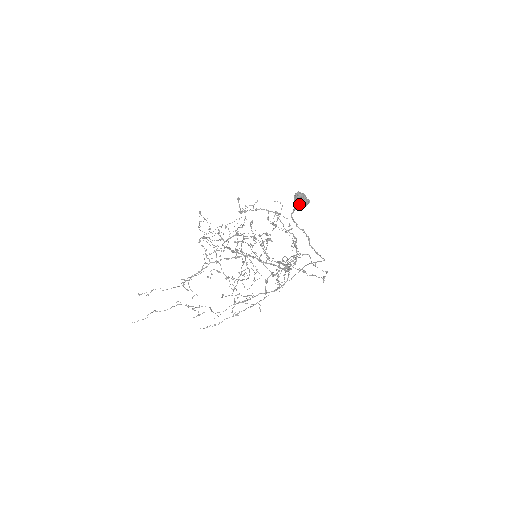
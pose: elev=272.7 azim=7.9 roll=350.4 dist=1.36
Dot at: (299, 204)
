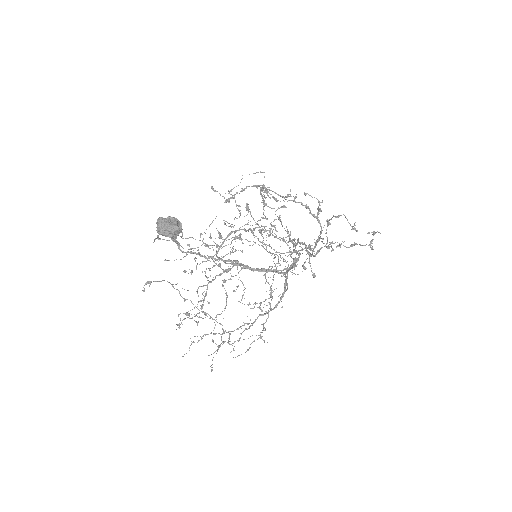
Dot at: (168, 236)
